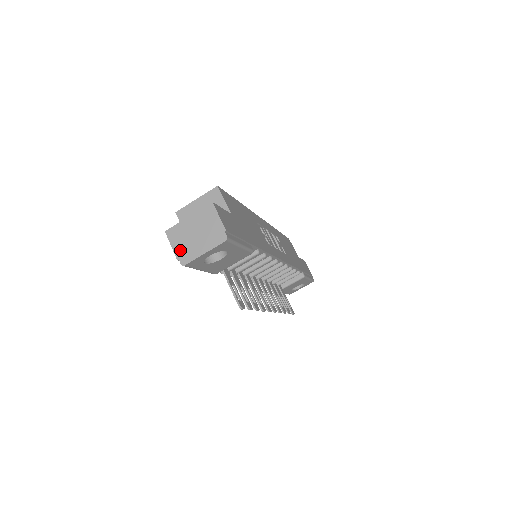
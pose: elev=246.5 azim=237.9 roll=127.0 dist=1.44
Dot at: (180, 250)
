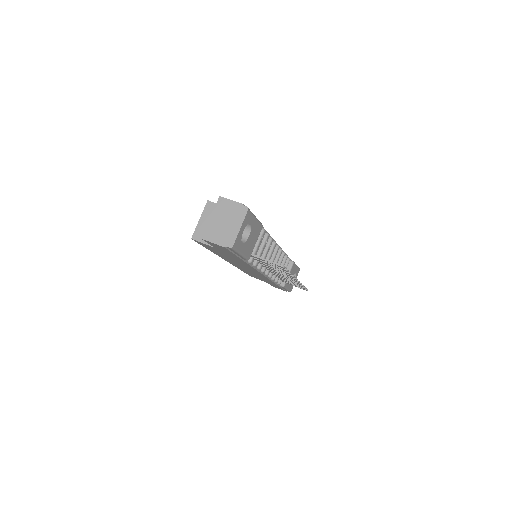
Dot at: (222, 240)
